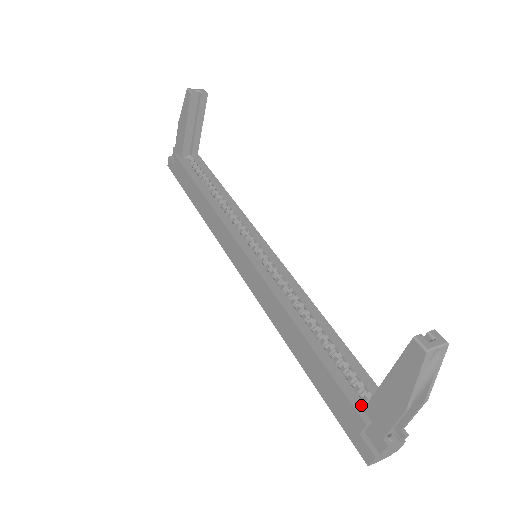
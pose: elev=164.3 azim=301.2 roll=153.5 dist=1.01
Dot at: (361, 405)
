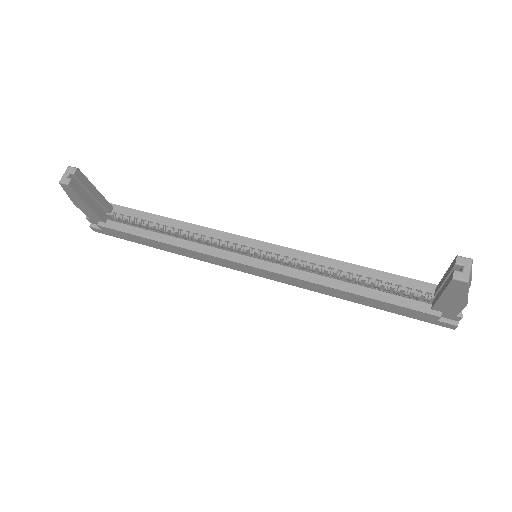
Dot at: (427, 307)
